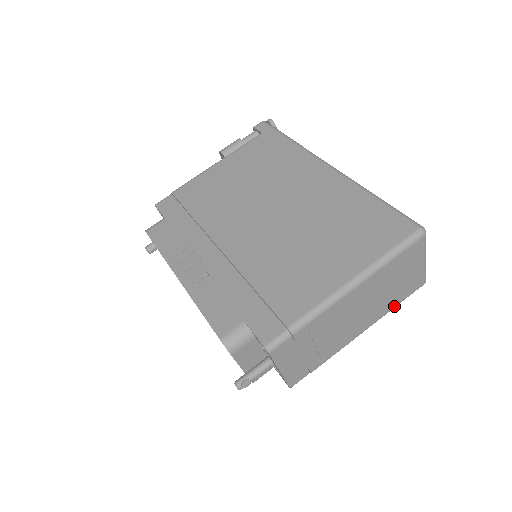
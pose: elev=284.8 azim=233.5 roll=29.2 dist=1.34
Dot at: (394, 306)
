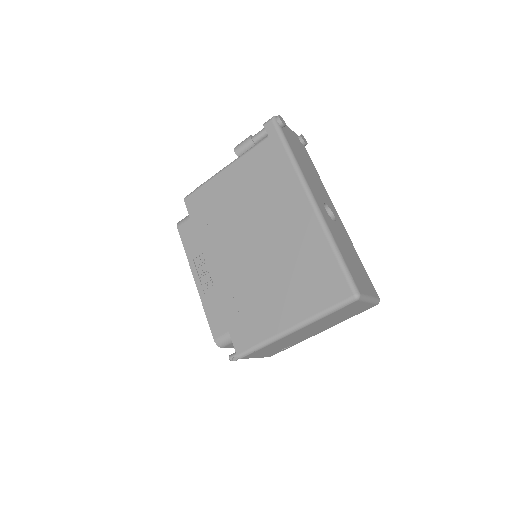
Dot at: occluded
